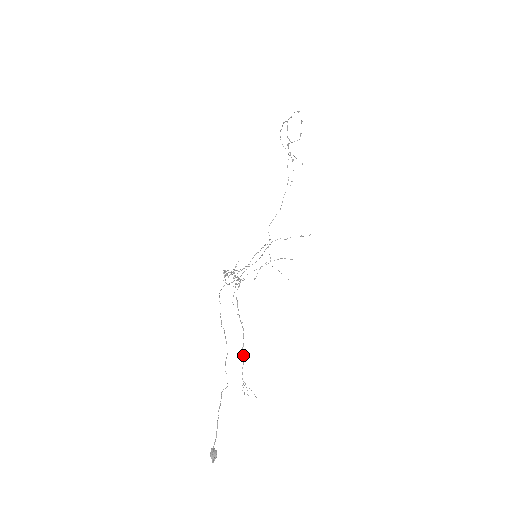
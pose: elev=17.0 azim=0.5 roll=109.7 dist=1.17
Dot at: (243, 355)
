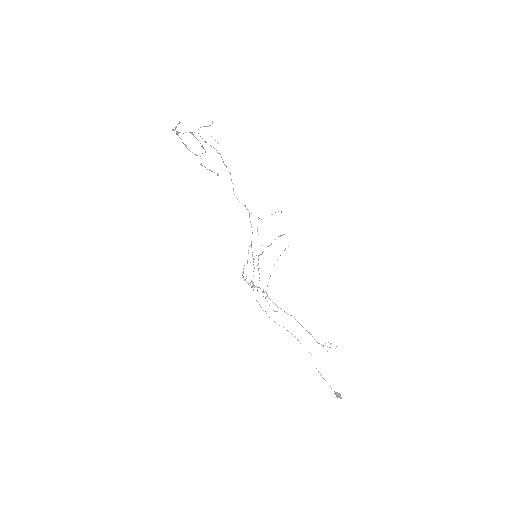
Dot at: (308, 332)
